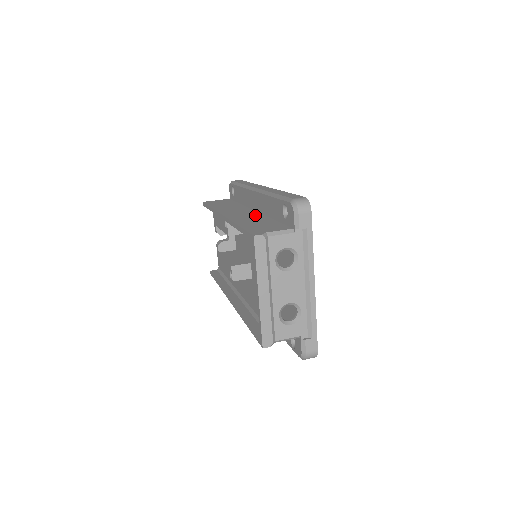
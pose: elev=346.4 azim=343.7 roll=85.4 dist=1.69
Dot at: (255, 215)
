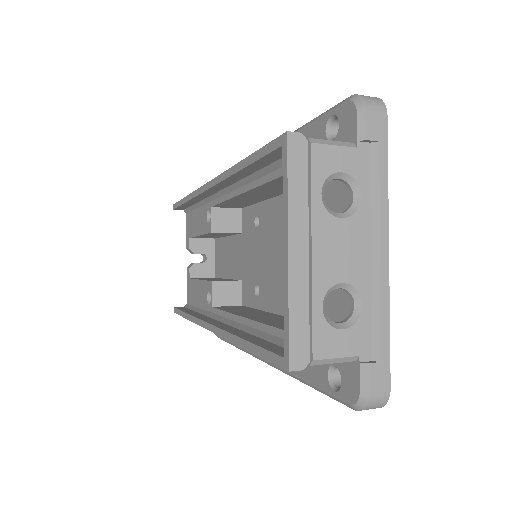
Dot at: occluded
